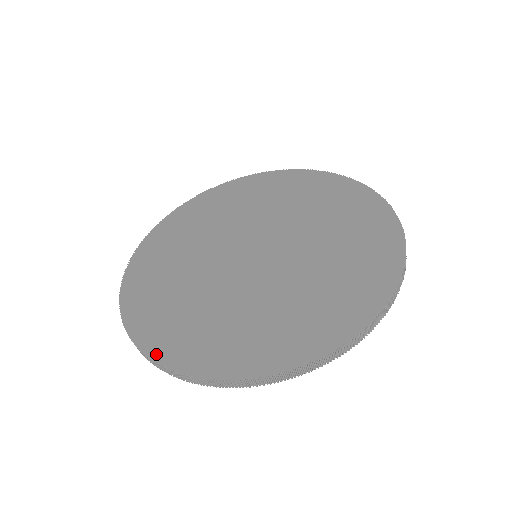
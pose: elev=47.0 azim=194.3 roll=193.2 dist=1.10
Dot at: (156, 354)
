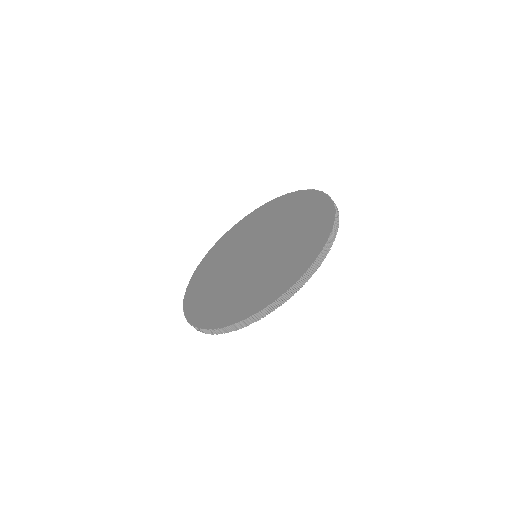
Dot at: (186, 308)
